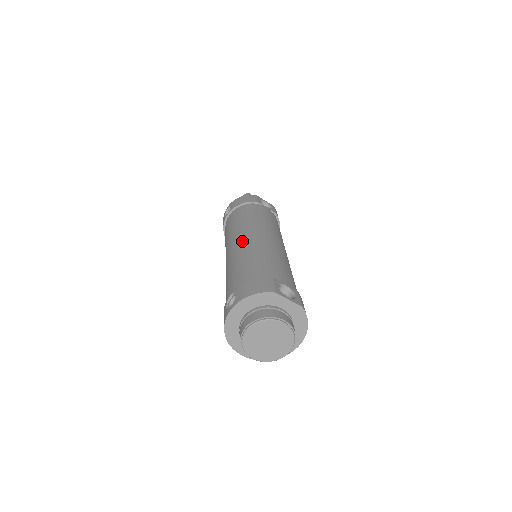
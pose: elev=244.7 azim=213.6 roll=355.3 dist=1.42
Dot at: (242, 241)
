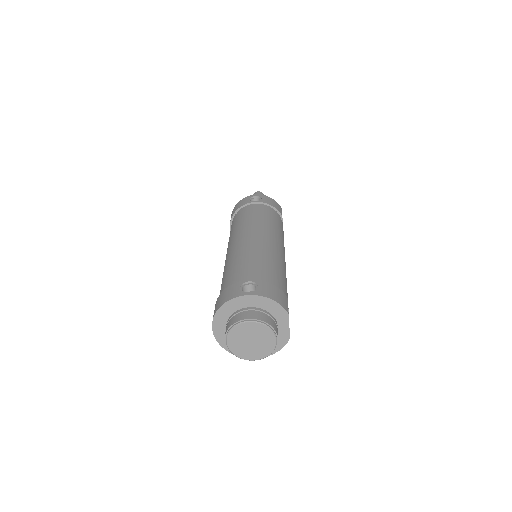
Dot at: (268, 241)
